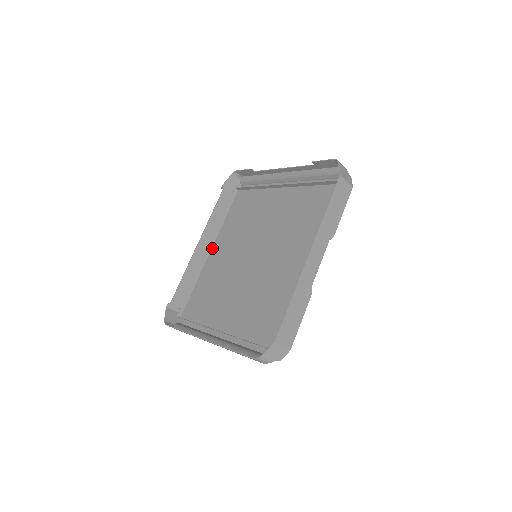
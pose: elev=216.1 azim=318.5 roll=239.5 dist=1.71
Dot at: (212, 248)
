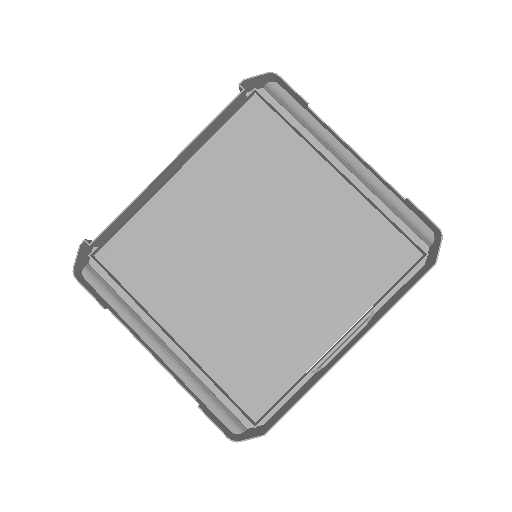
Dot at: (179, 171)
